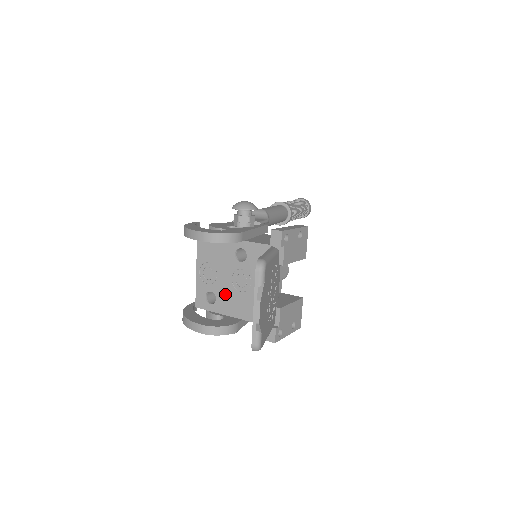
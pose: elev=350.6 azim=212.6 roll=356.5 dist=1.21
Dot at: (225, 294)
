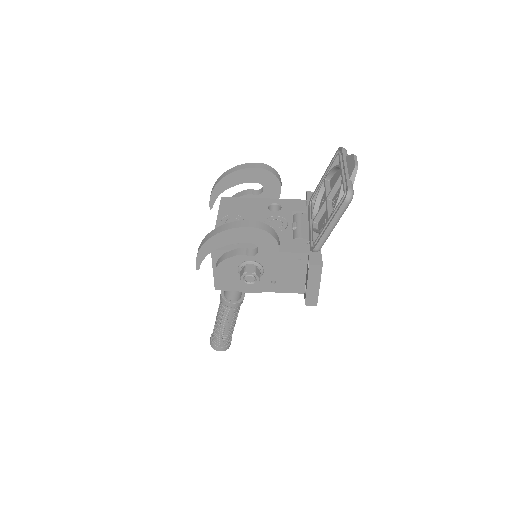
Dot at: occluded
